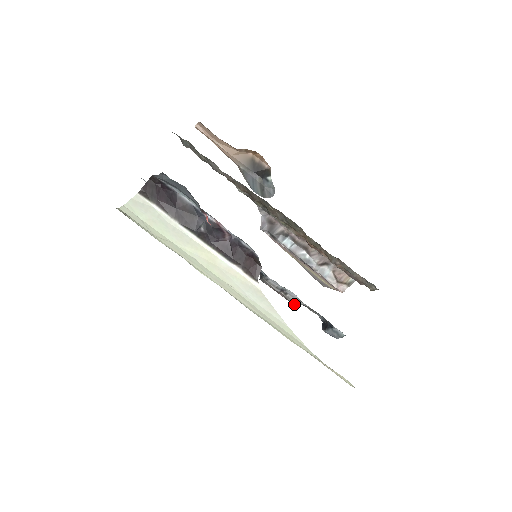
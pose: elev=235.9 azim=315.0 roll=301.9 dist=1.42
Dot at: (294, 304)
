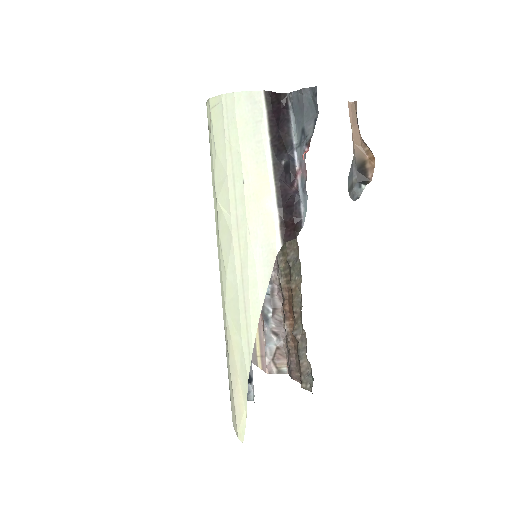
Dot at: occluded
